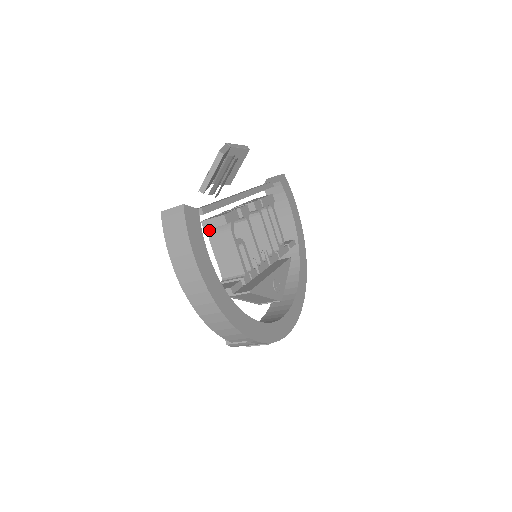
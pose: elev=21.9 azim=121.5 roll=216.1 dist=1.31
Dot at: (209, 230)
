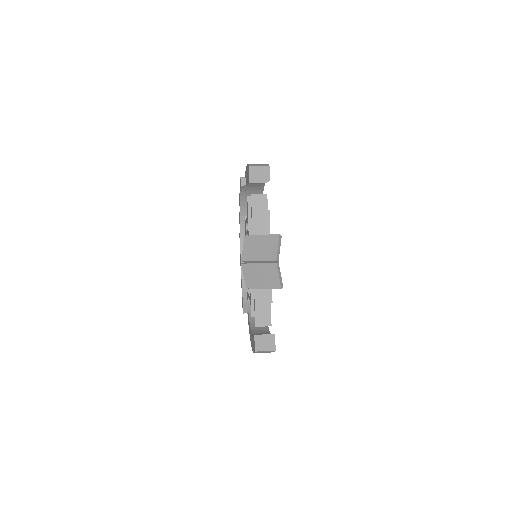
Dot at: occluded
